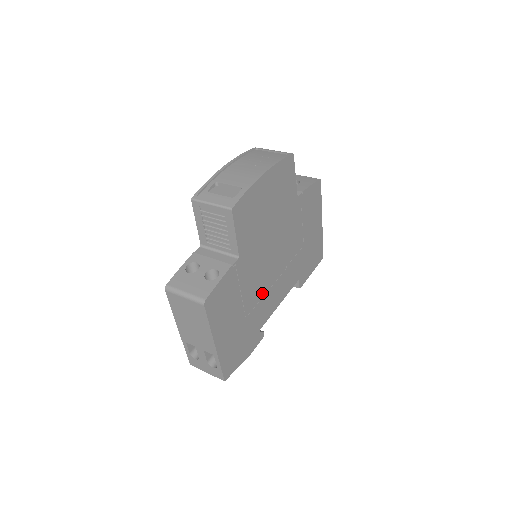
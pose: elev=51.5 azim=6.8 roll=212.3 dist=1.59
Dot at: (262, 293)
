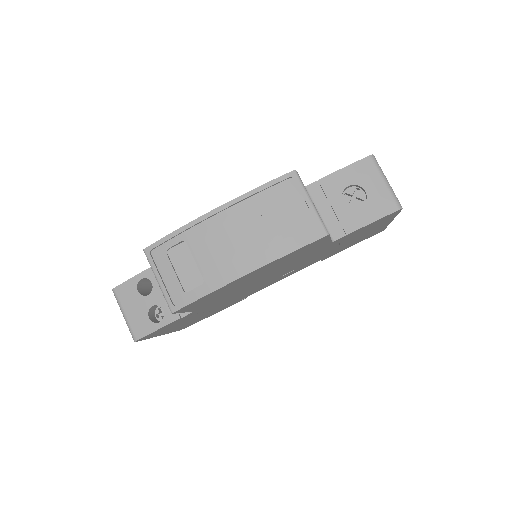
Dot at: (243, 294)
